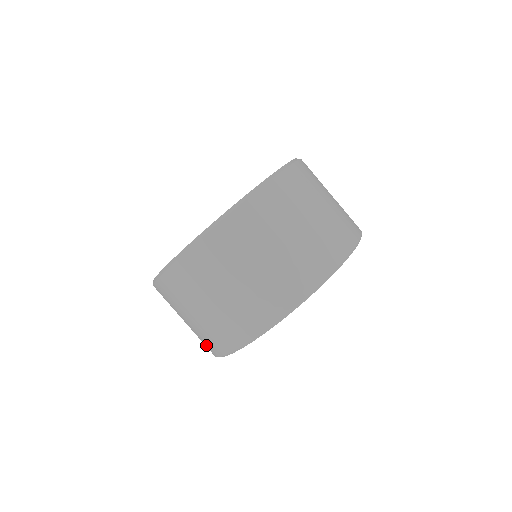
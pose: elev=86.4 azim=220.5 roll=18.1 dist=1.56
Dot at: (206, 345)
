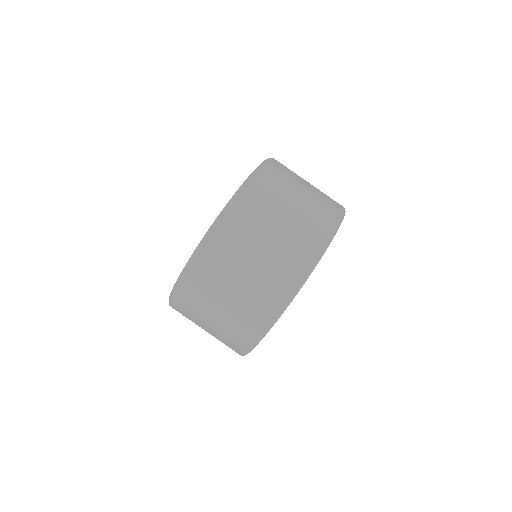
Dot at: occluded
